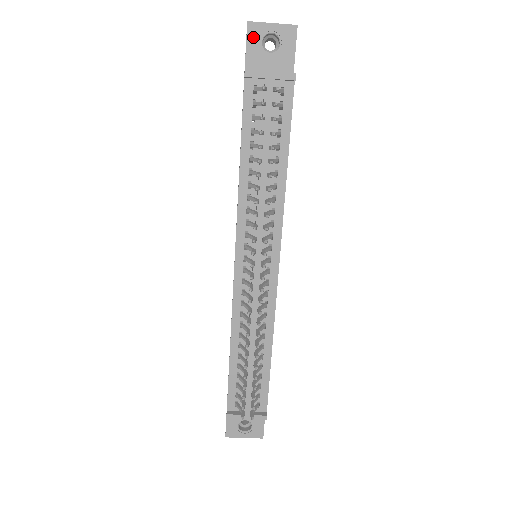
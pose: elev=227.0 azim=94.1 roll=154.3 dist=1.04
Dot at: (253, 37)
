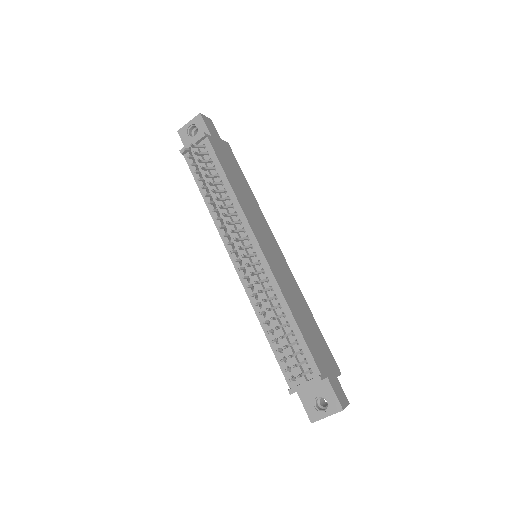
Dot at: (183, 136)
